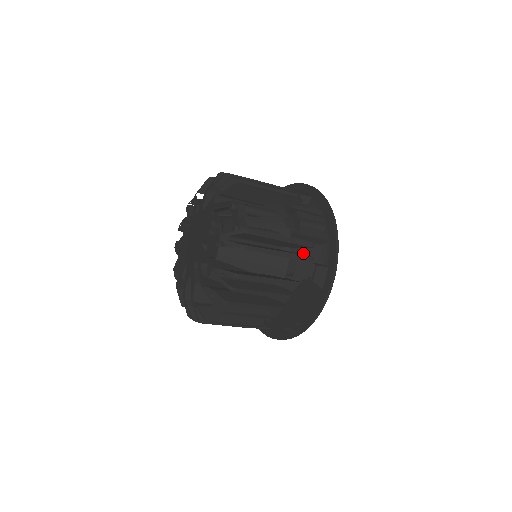
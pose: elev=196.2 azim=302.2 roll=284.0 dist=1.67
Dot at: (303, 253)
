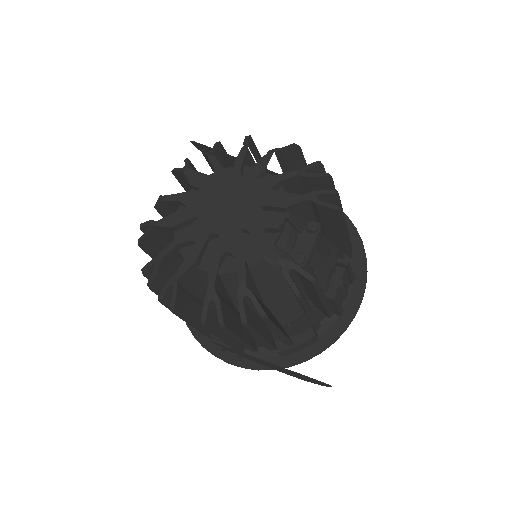
Dot at: (315, 313)
